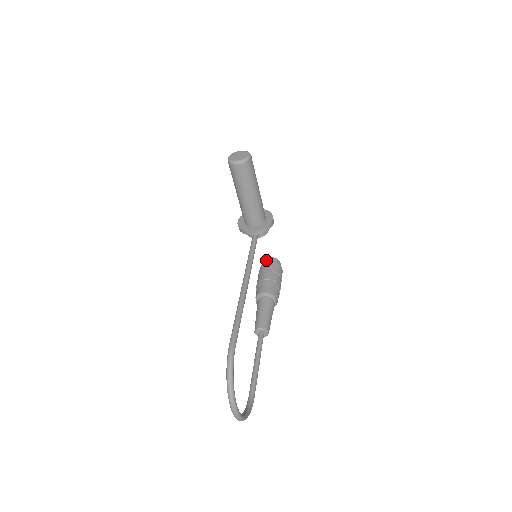
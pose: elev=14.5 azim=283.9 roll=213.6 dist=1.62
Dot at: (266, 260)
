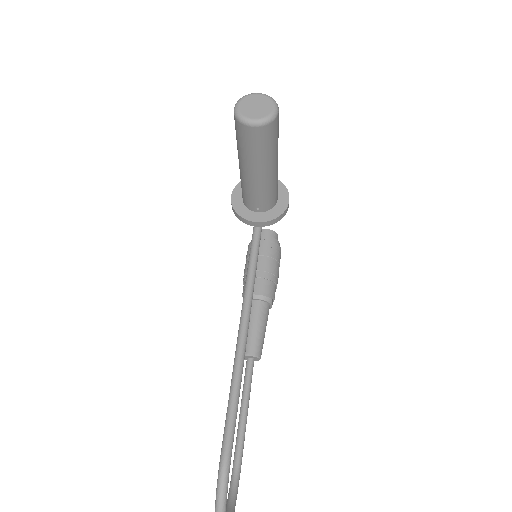
Dot at: occluded
